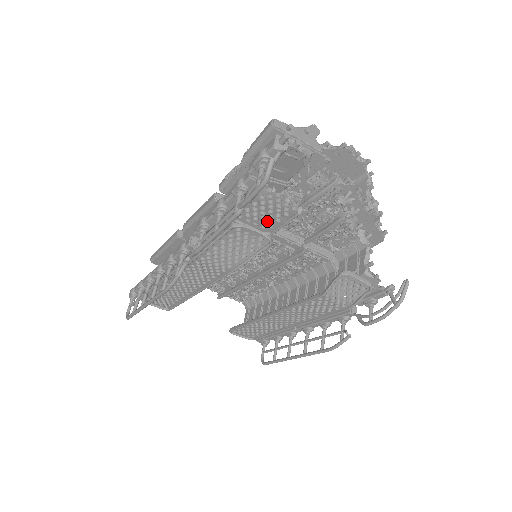
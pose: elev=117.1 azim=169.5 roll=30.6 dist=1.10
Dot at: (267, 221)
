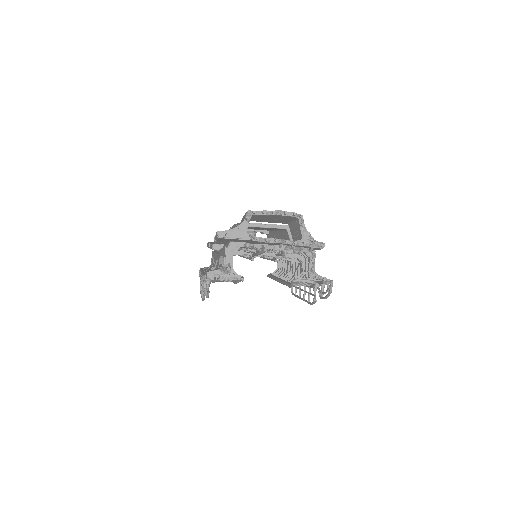
Dot at: occluded
